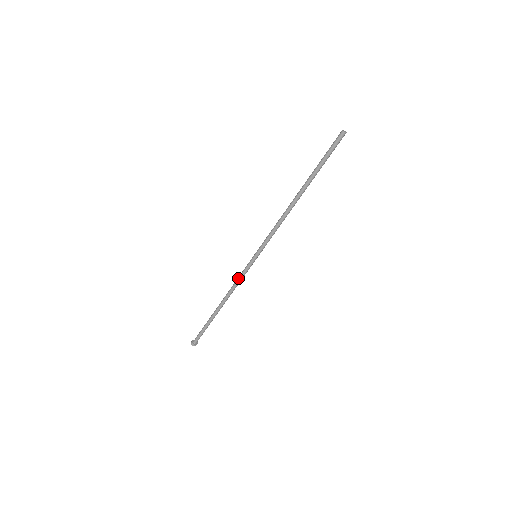
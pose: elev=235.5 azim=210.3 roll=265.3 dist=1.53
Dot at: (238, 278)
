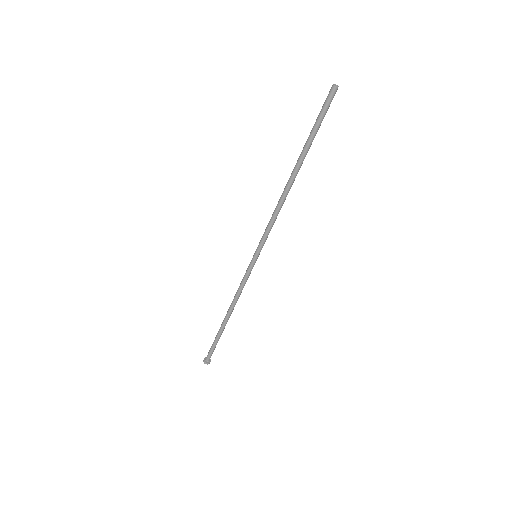
Dot at: (240, 283)
